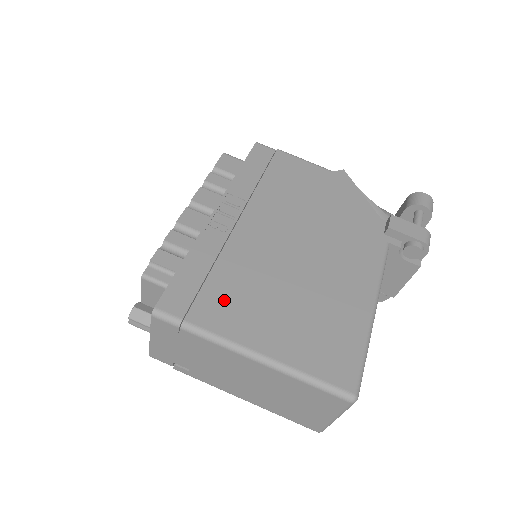
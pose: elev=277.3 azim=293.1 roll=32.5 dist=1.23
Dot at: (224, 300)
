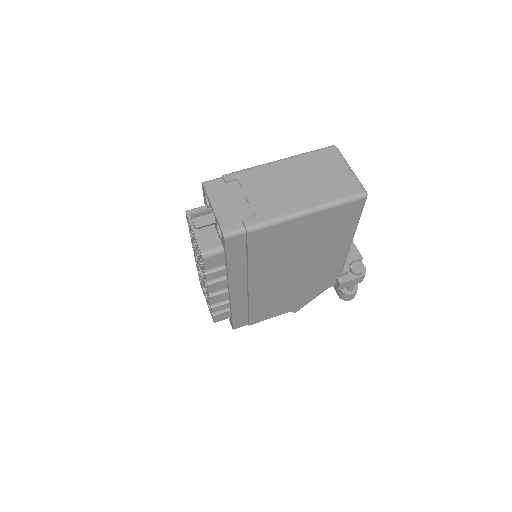
Dot at: occluded
